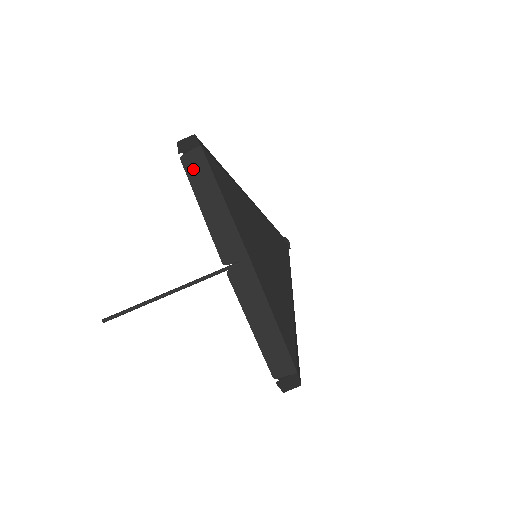
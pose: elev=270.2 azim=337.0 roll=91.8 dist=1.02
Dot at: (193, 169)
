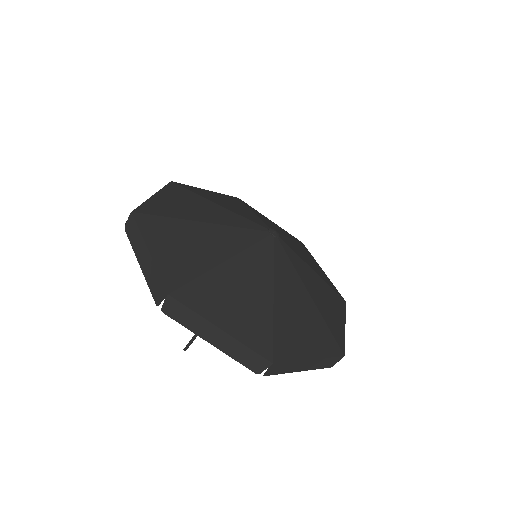
Dot at: (179, 317)
